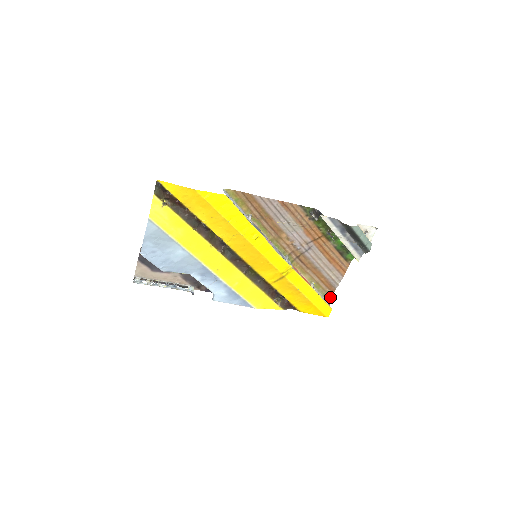
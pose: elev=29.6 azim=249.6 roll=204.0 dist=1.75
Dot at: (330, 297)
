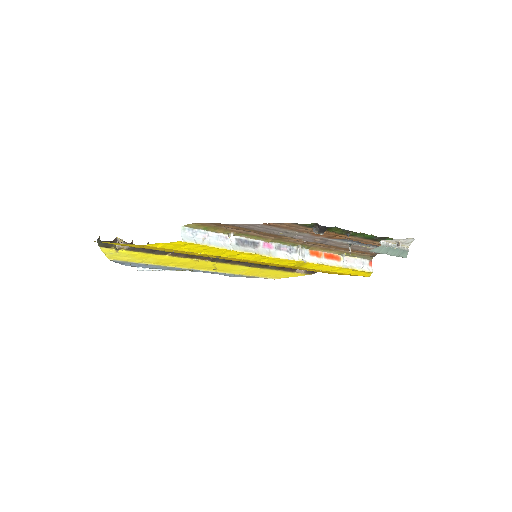
Dot at: (372, 256)
